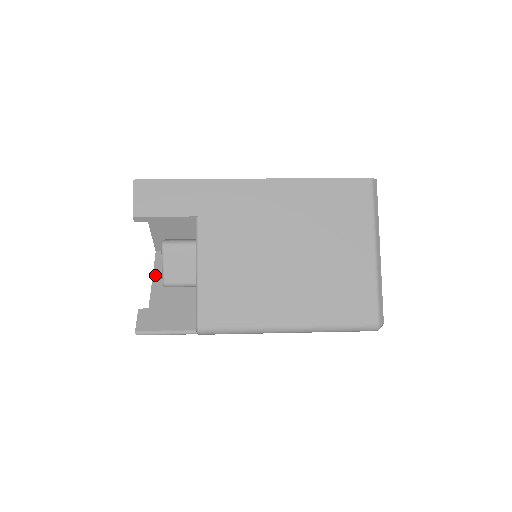
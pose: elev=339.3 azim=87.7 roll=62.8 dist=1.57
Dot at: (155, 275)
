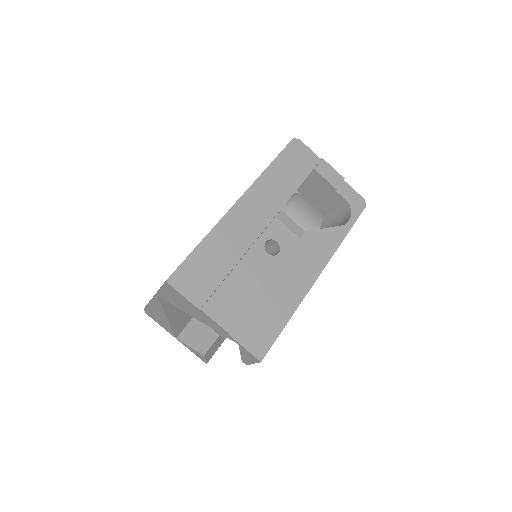
Dot at: (166, 310)
